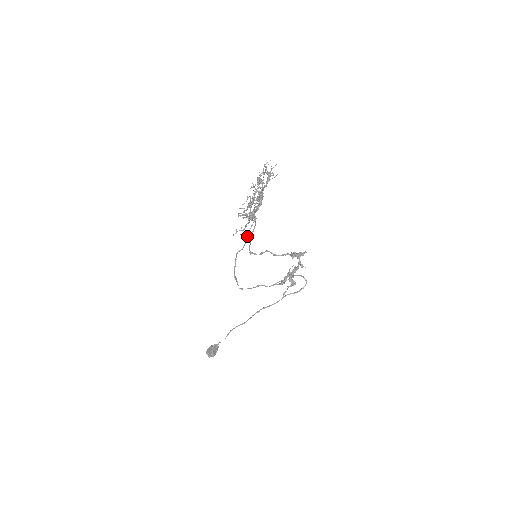
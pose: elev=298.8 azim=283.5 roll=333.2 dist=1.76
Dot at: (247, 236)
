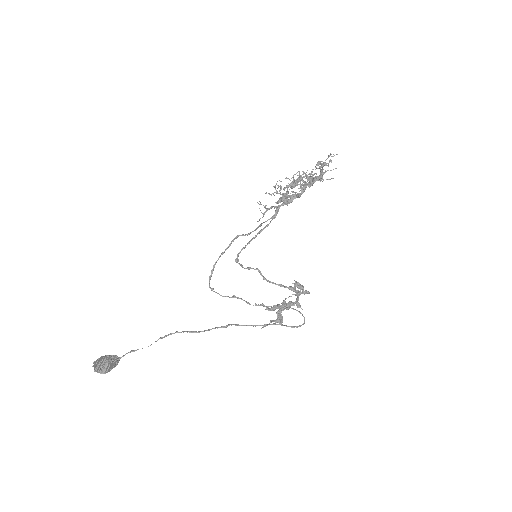
Dot at: (259, 225)
